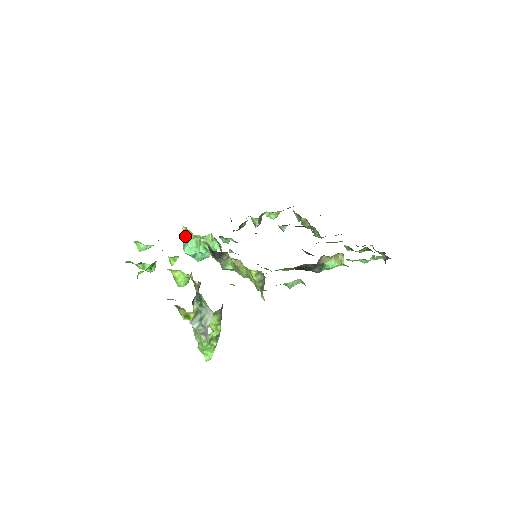
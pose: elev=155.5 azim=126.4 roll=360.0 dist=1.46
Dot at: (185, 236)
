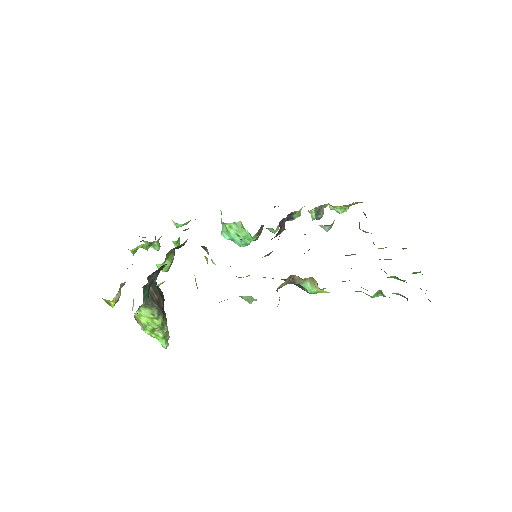
Dot at: occluded
